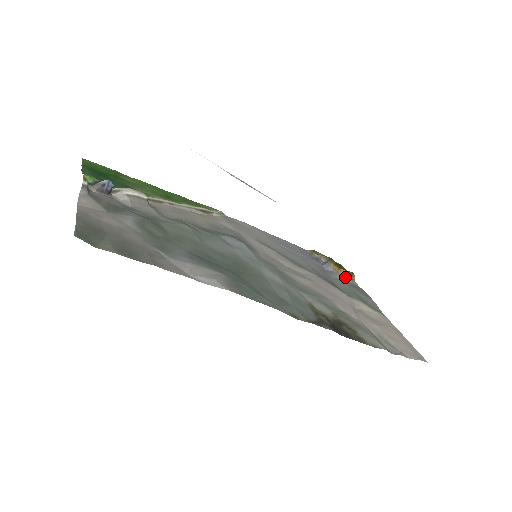
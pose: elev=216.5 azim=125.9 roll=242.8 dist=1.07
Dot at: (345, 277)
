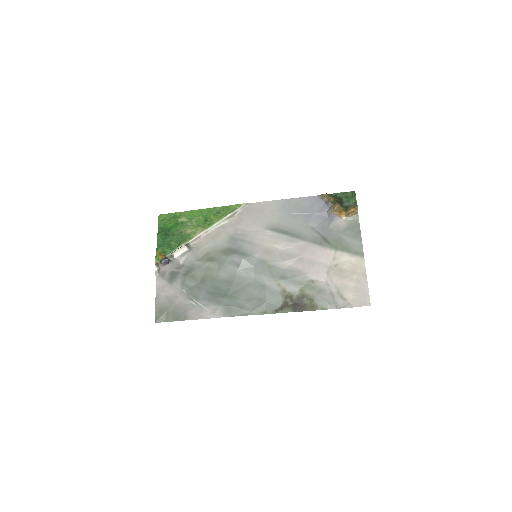
Dot at: (345, 218)
